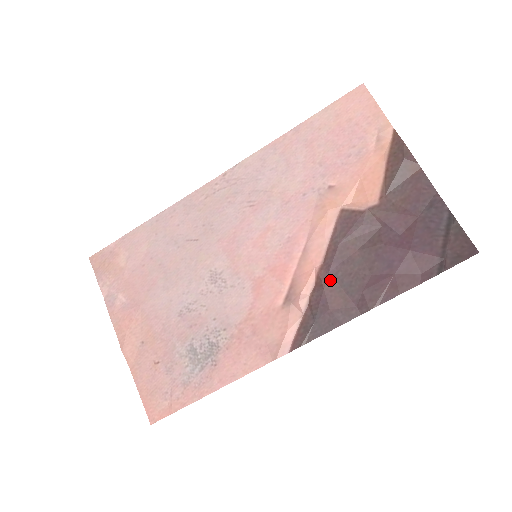
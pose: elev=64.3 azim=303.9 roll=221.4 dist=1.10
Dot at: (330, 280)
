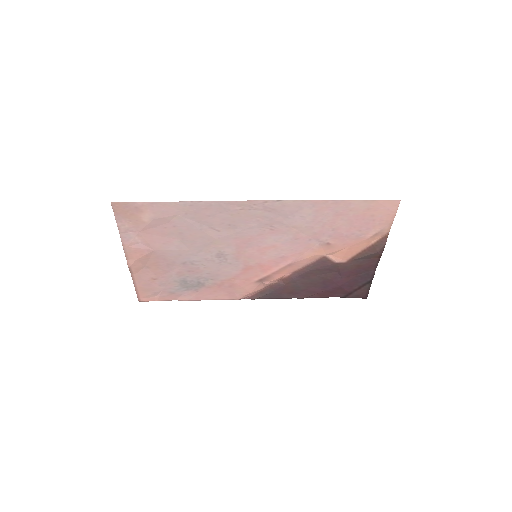
Dot at: (291, 282)
